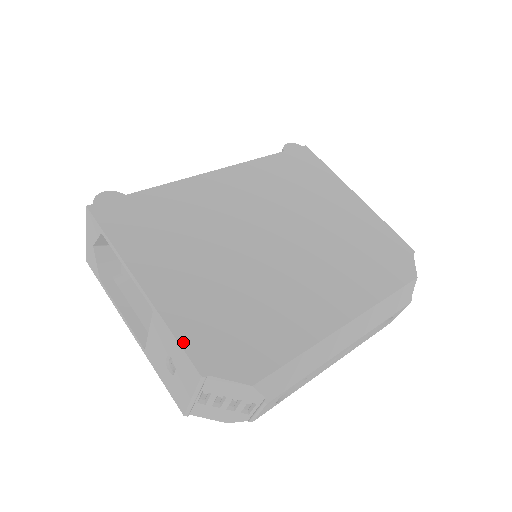
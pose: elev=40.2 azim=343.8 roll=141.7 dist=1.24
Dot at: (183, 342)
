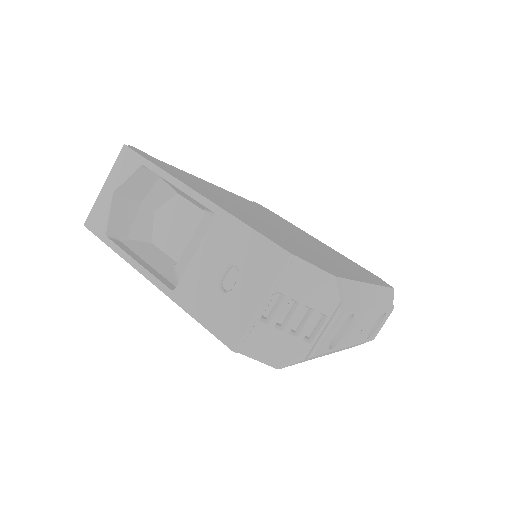
Dot at: (260, 232)
